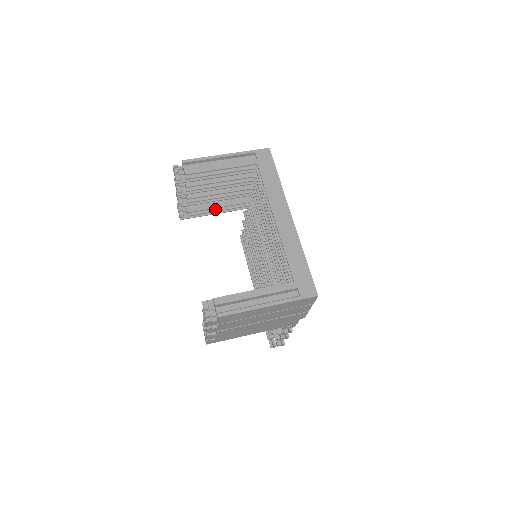
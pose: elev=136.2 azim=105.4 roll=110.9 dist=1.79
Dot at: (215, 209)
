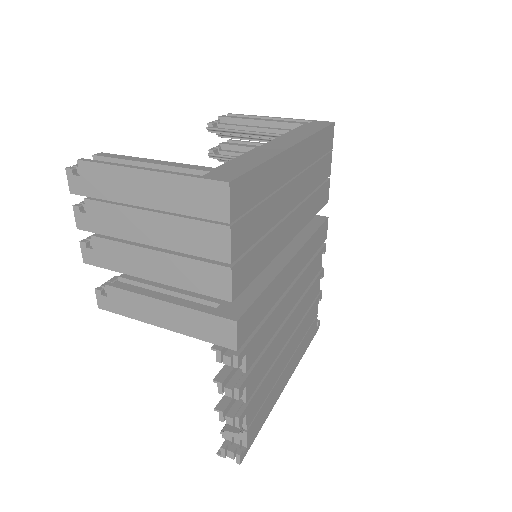
Dot at: occluded
